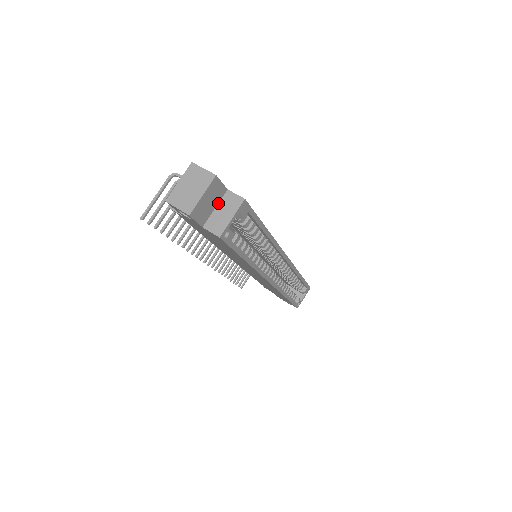
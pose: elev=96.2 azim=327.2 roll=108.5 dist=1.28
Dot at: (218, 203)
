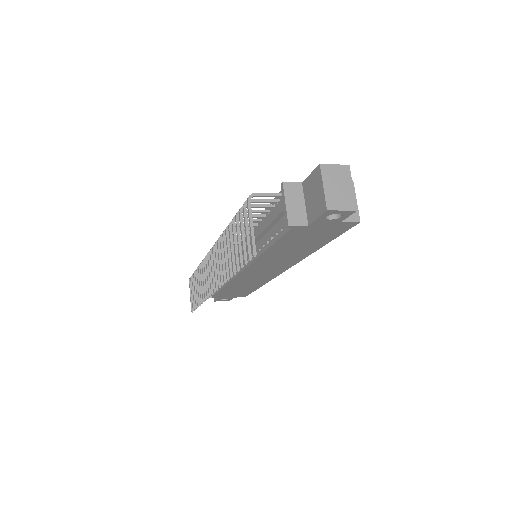
Dot at: occluded
